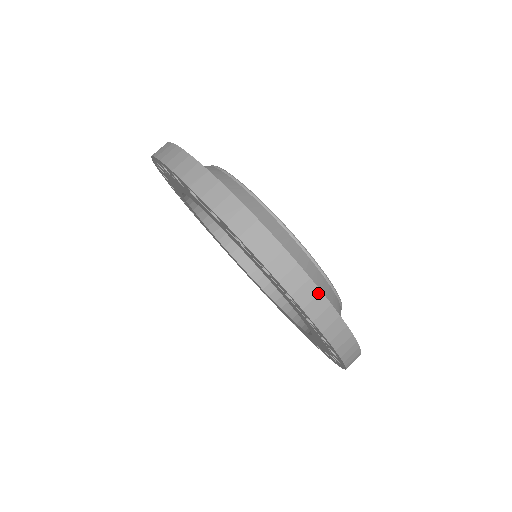
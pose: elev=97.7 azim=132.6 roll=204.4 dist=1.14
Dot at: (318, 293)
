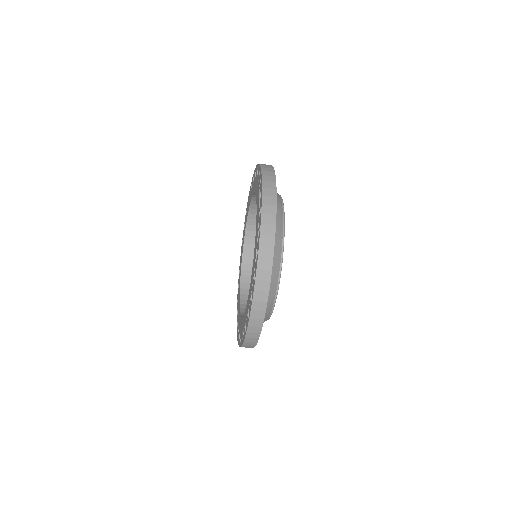
Dot at: occluded
